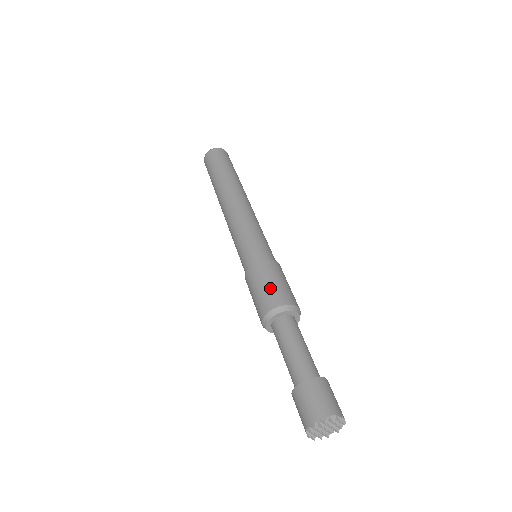
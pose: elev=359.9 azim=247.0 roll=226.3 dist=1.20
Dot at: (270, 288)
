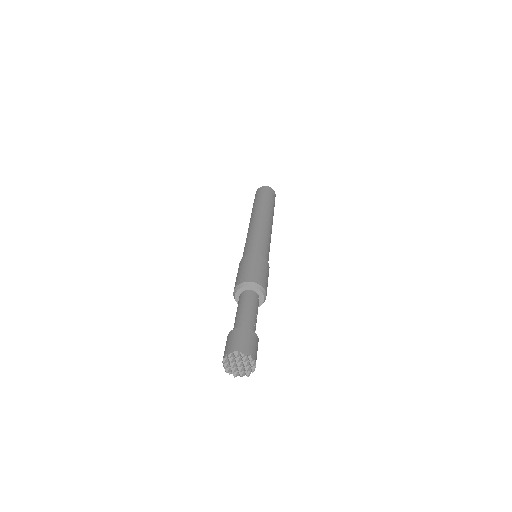
Dot at: (241, 273)
